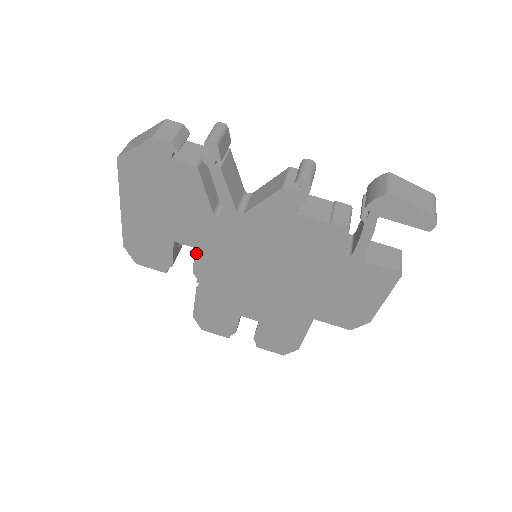
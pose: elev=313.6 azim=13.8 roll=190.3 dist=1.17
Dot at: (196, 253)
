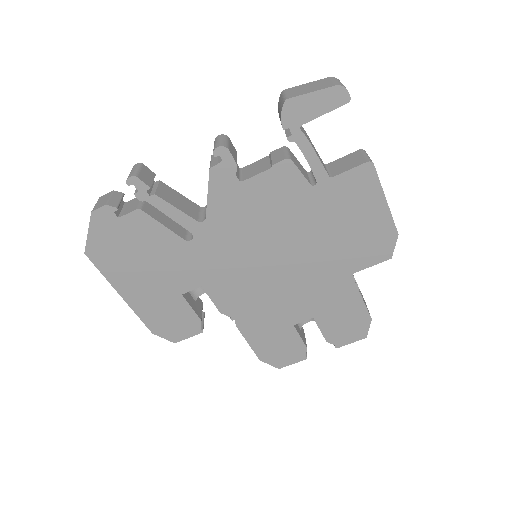
Dot at: (206, 291)
